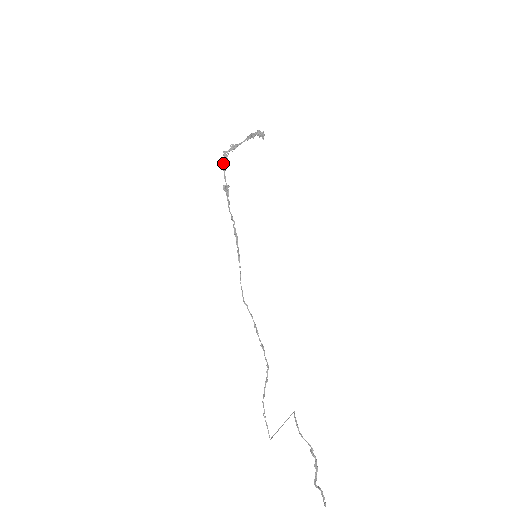
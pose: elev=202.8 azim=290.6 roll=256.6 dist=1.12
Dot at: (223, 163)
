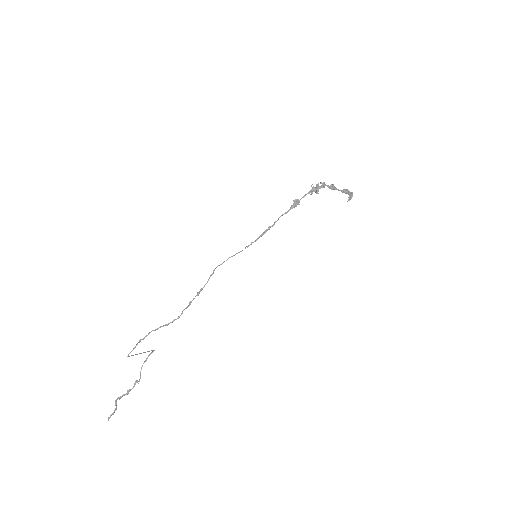
Dot at: (315, 188)
